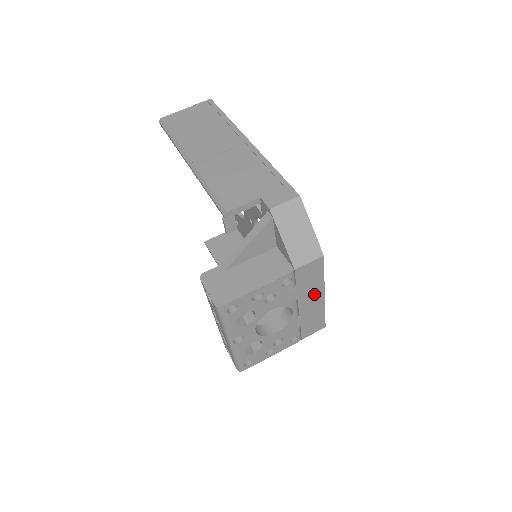
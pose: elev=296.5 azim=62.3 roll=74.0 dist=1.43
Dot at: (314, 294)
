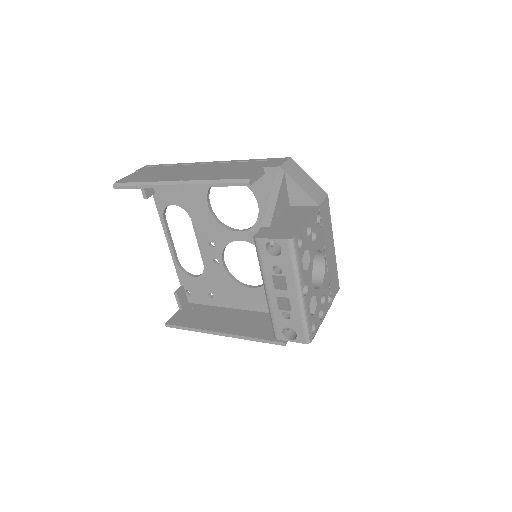
Dot at: (330, 241)
